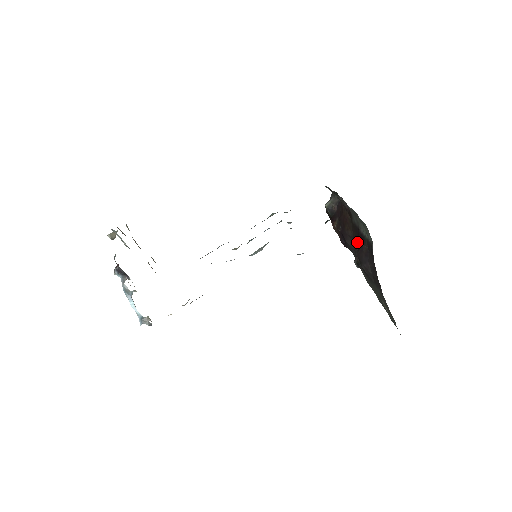
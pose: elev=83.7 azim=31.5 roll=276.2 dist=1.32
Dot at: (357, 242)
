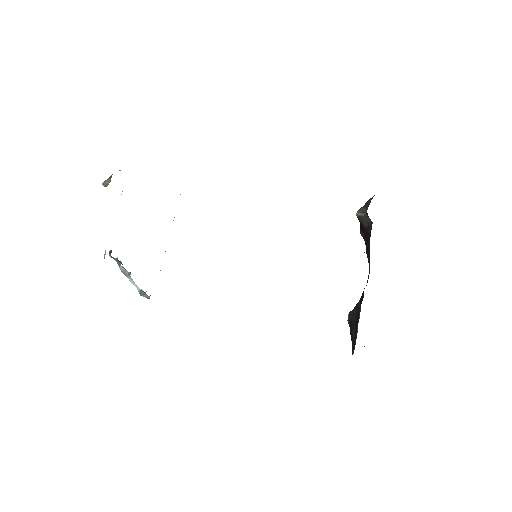
Dot at: (360, 300)
